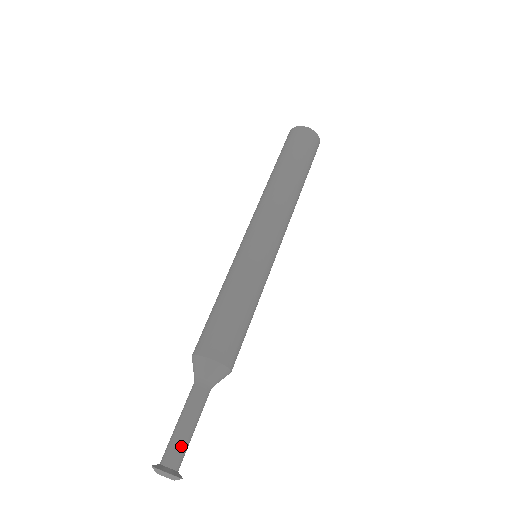
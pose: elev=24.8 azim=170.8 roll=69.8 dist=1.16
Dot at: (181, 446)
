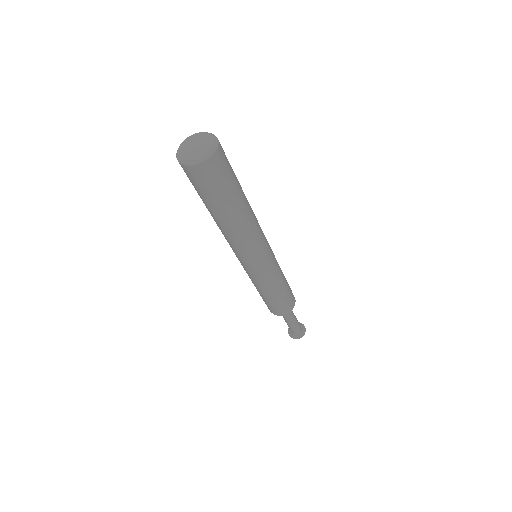
Dot at: (299, 324)
